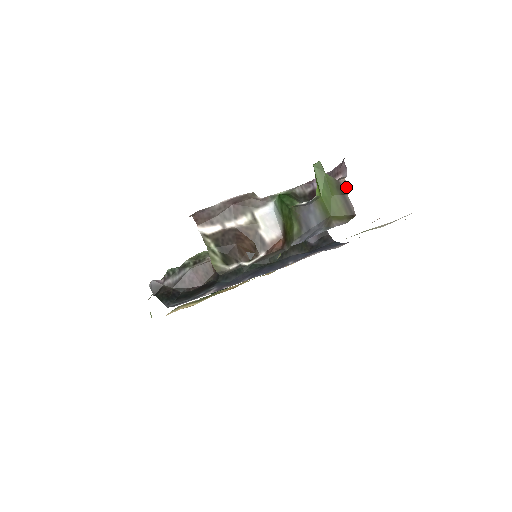
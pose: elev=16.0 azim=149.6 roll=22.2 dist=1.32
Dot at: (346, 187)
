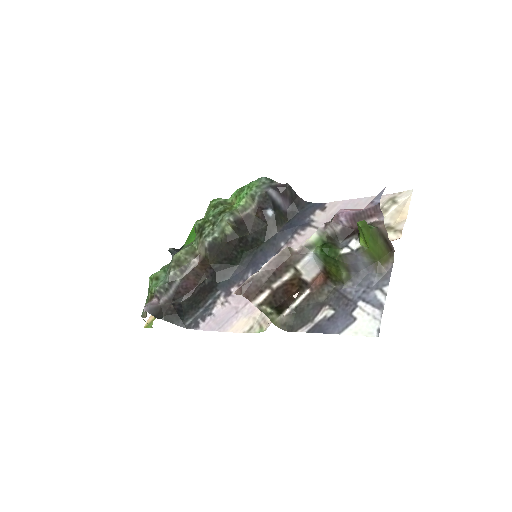
Dot at: (386, 231)
